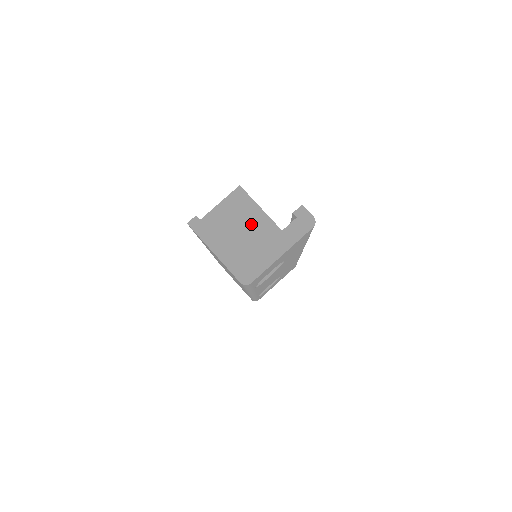
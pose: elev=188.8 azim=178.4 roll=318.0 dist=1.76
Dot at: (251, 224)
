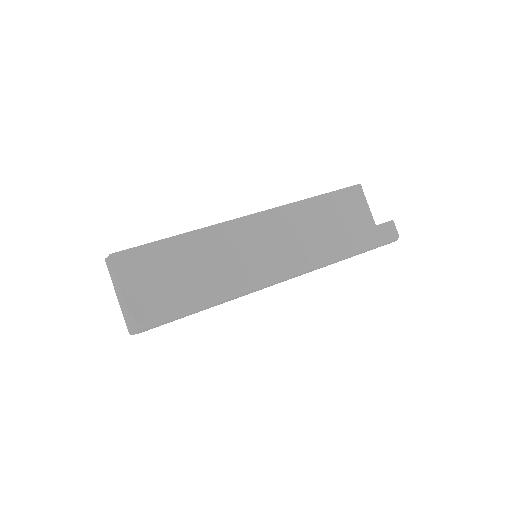
Dot at: (120, 293)
